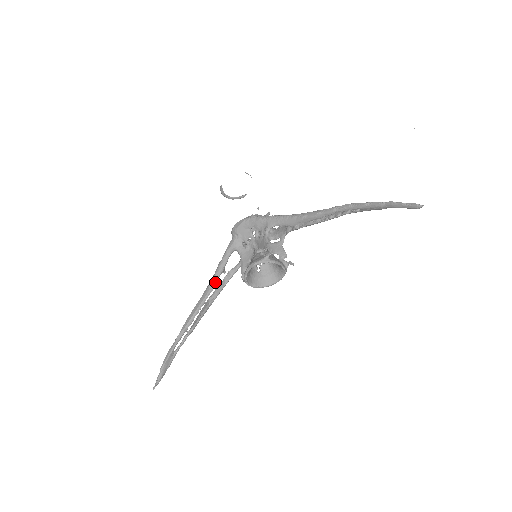
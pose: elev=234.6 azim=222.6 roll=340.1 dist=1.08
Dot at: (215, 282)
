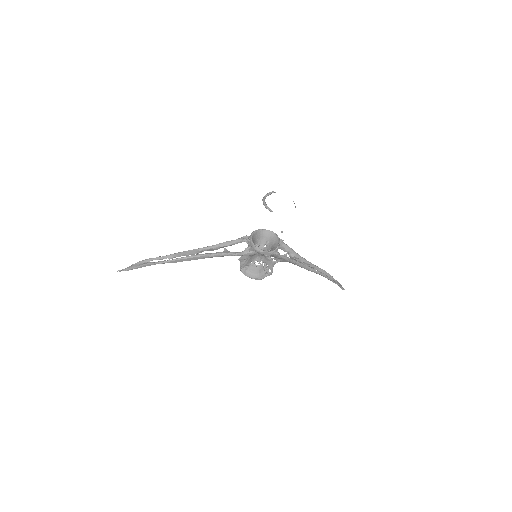
Dot at: occluded
